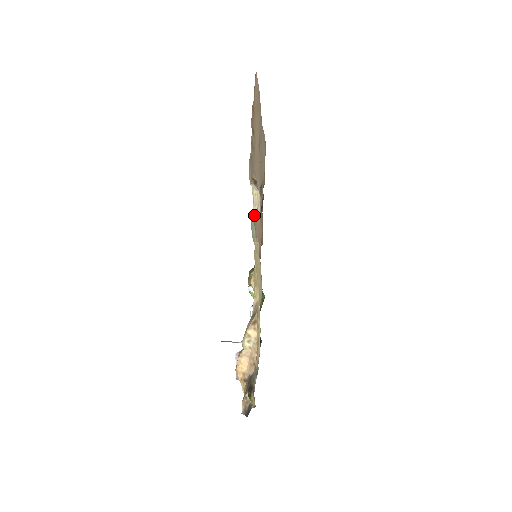
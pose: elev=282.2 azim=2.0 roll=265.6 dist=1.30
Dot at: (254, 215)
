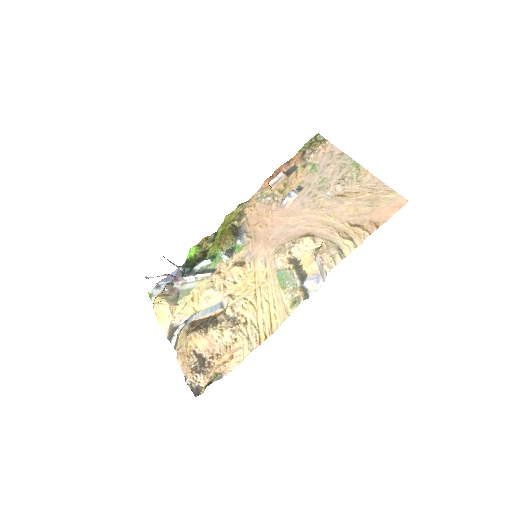
Dot at: (300, 280)
